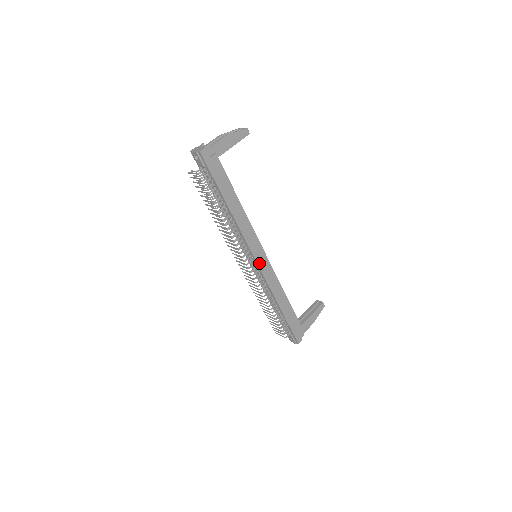
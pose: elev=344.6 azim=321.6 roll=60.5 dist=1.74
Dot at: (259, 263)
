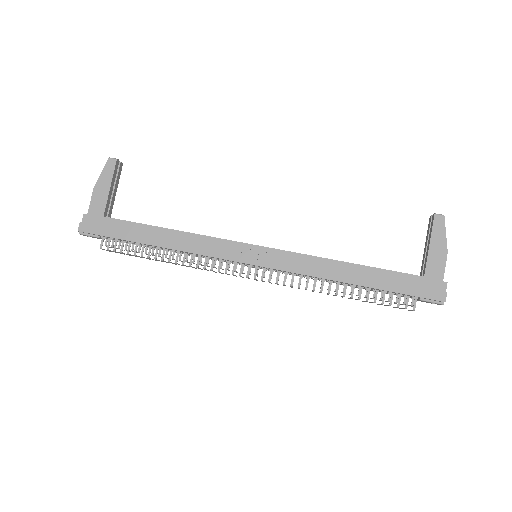
Dot at: (258, 263)
